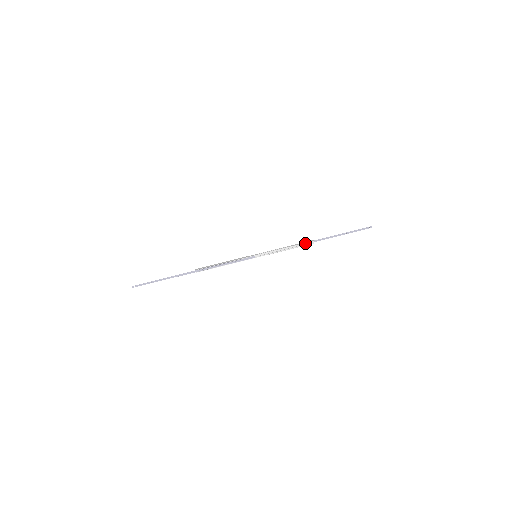
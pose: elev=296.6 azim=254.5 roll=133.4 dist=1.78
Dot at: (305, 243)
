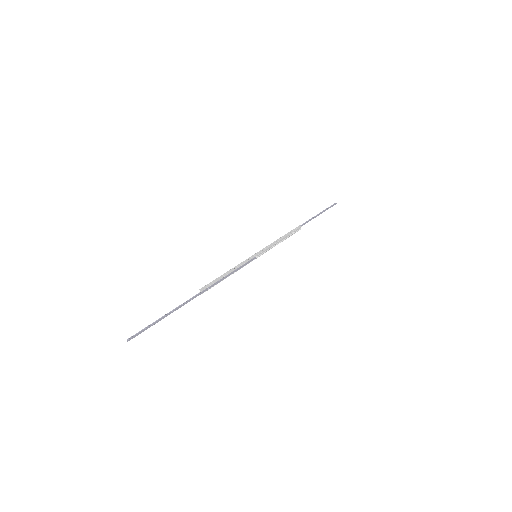
Dot at: (294, 231)
